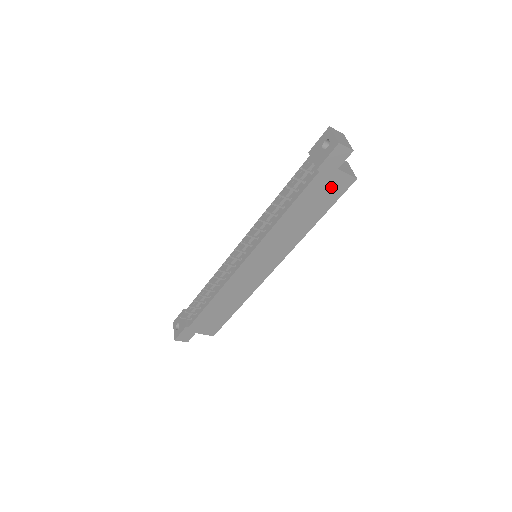
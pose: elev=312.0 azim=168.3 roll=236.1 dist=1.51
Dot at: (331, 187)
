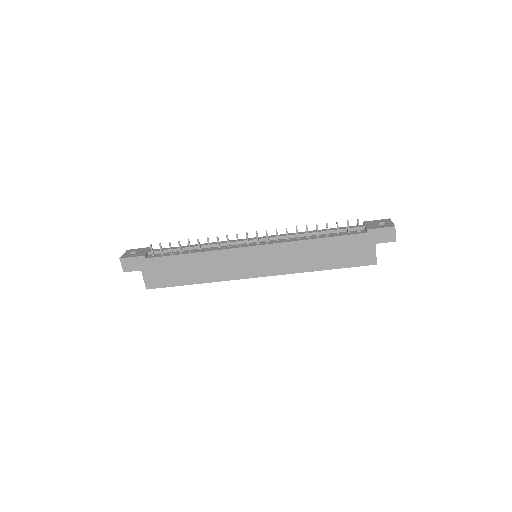
Dot at: (359, 252)
